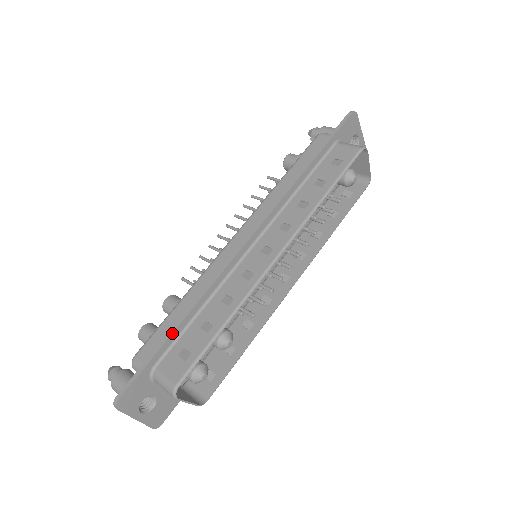
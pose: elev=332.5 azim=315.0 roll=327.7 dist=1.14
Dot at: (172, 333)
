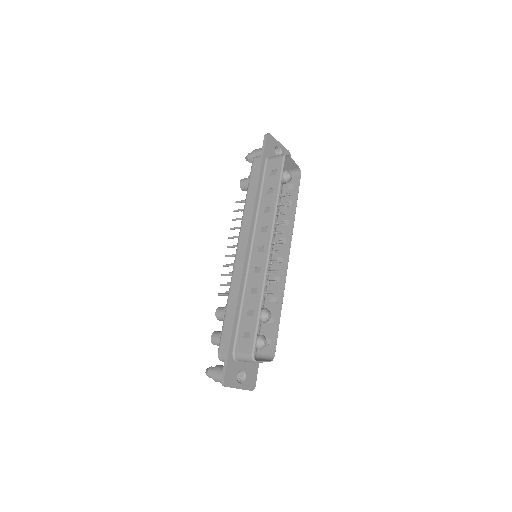
Dot at: (233, 327)
